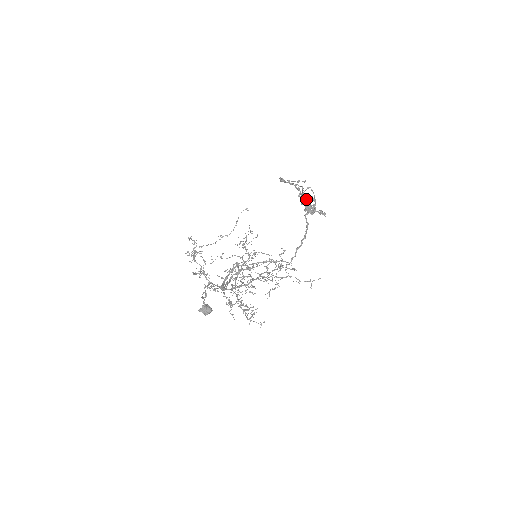
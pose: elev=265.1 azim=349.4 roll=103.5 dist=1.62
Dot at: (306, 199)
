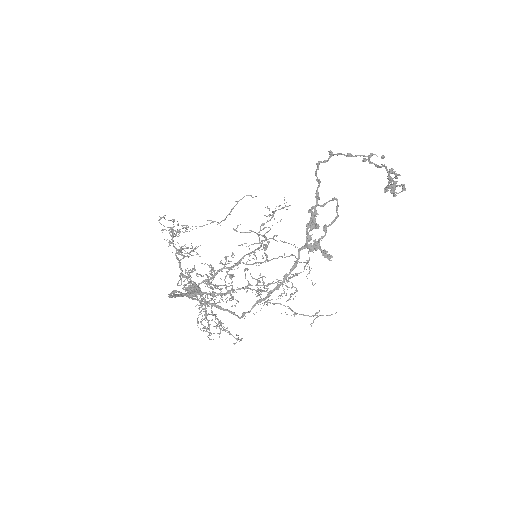
Dot at: (311, 224)
